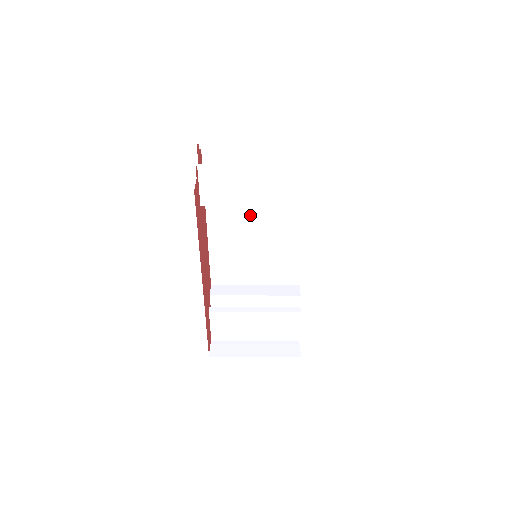
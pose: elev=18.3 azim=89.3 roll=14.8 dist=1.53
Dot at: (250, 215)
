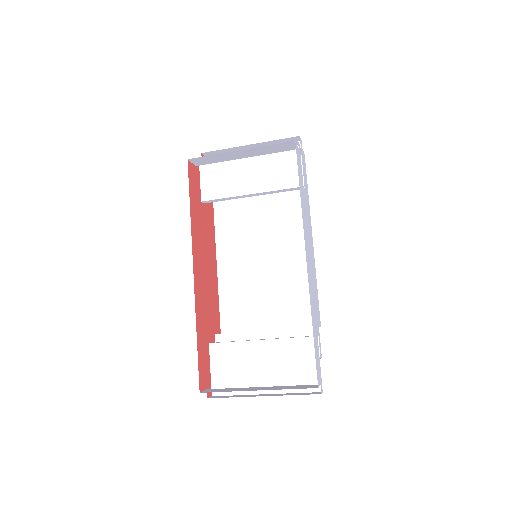
Dot at: (257, 237)
